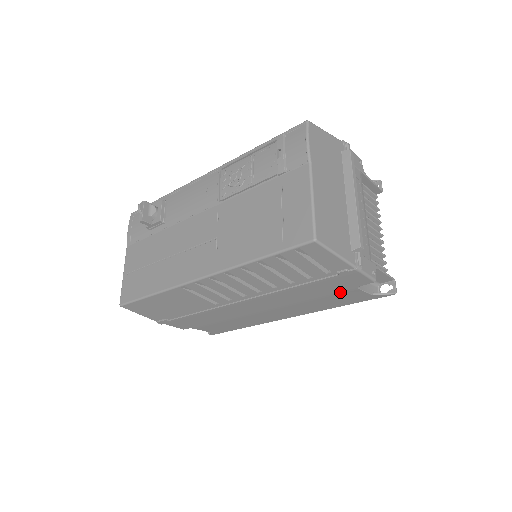
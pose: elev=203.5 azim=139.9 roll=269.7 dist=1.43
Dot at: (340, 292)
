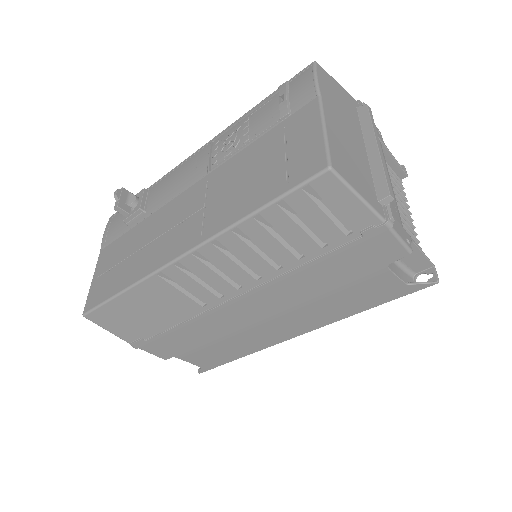
Dot at: (364, 277)
